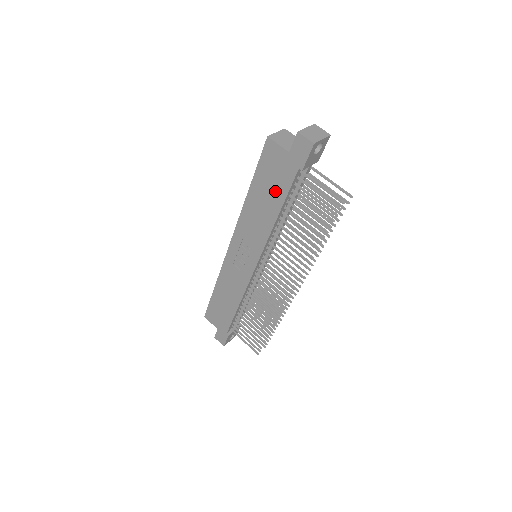
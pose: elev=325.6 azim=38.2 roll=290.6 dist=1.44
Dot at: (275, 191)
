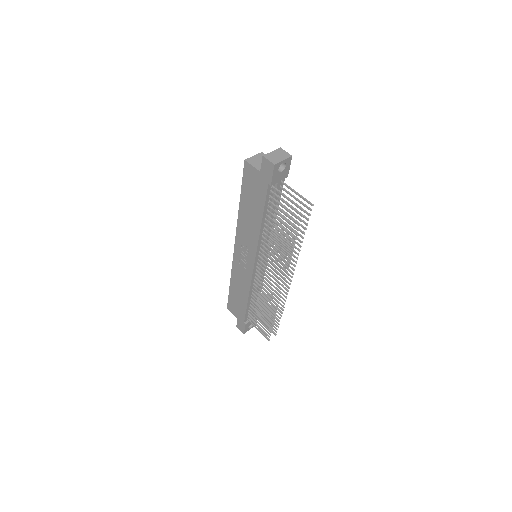
Dot at: (256, 203)
